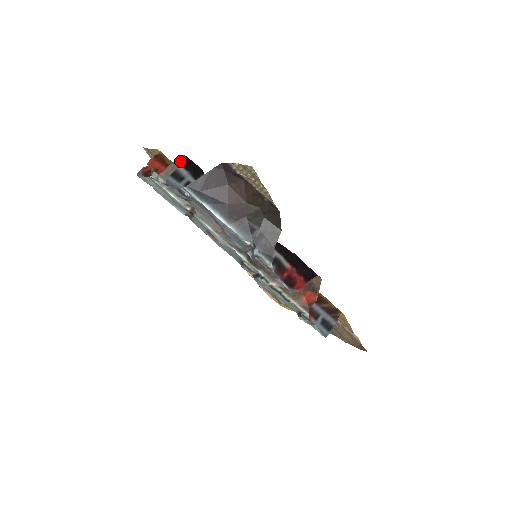
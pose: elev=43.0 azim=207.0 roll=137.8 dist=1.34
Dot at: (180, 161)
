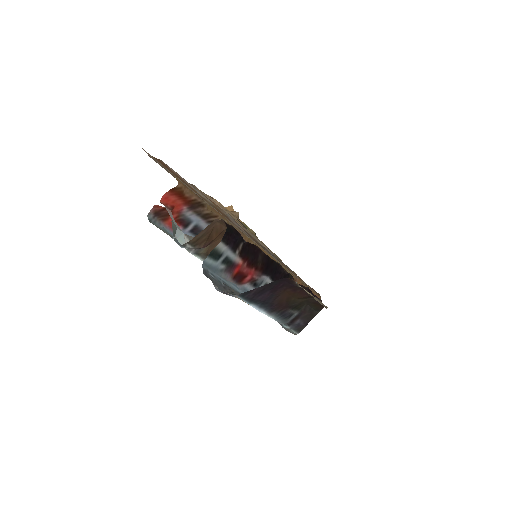
Dot at: (216, 224)
